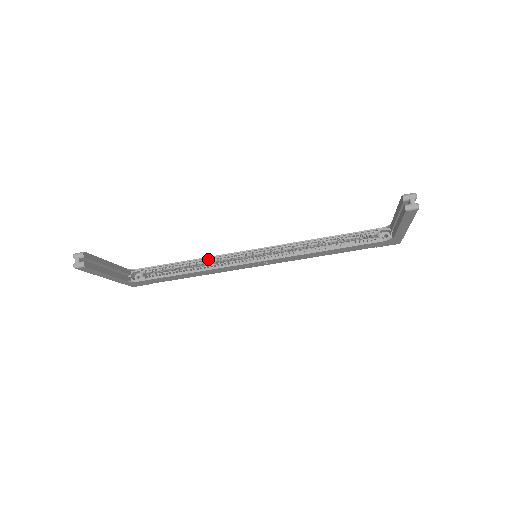
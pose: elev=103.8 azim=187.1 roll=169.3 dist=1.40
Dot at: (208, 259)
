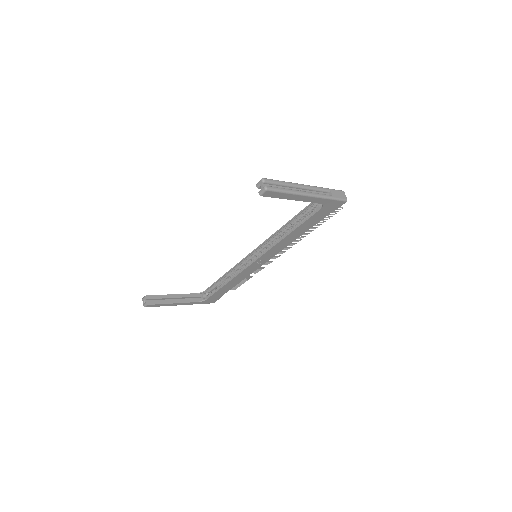
Dot at: (233, 270)
